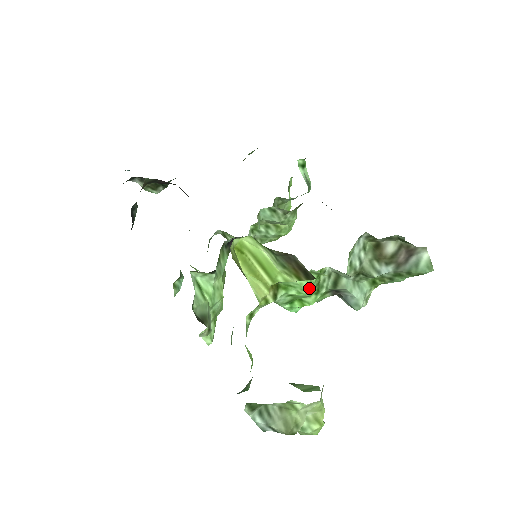
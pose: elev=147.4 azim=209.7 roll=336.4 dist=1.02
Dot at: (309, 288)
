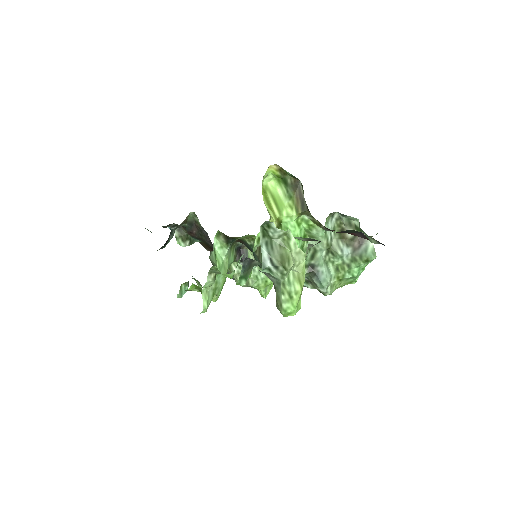
Dot at: occluded
